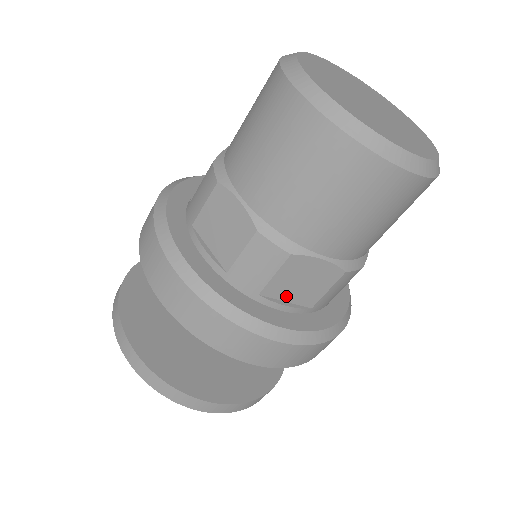
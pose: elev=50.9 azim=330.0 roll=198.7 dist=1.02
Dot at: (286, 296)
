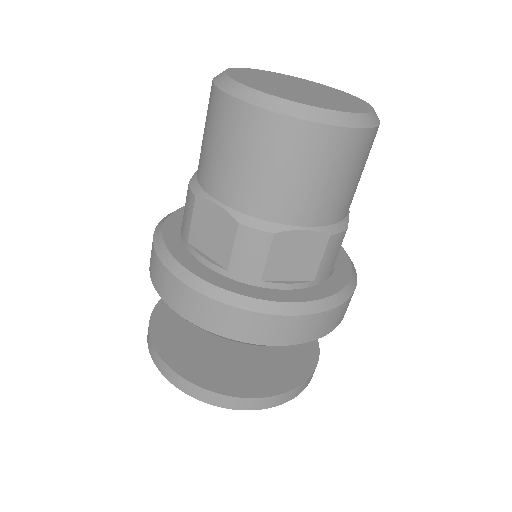
Dot at: (286, 275)
